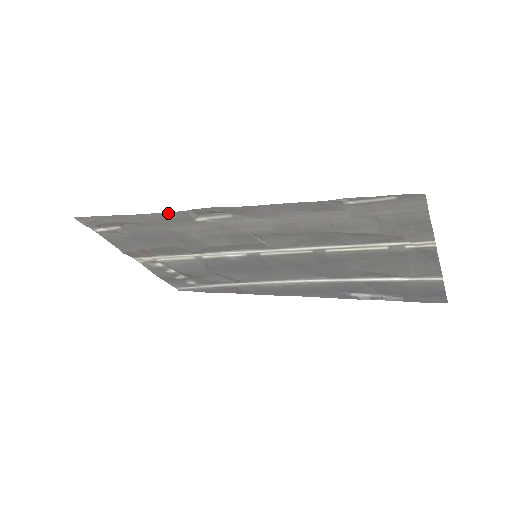
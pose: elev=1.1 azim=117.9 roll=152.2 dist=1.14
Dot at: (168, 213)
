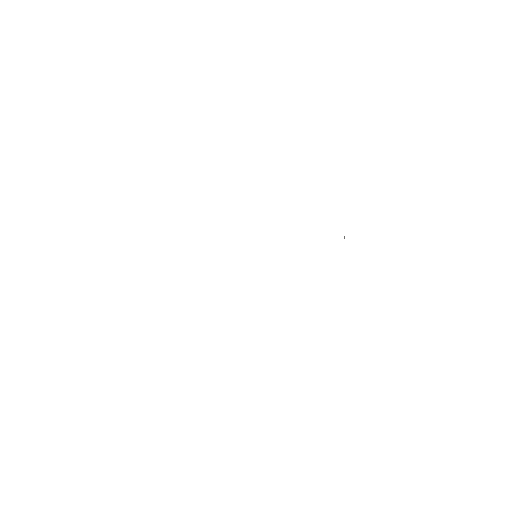
Dot at: occluded
